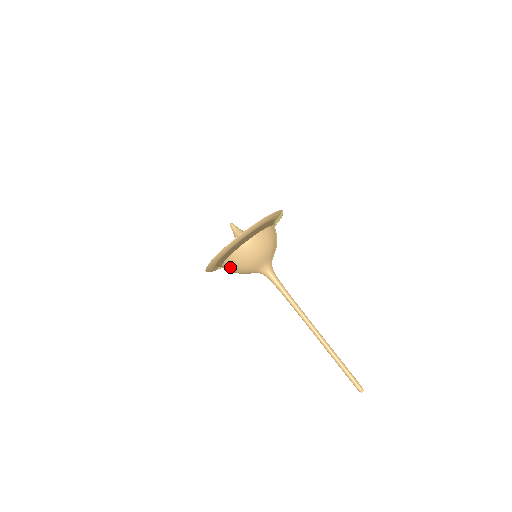
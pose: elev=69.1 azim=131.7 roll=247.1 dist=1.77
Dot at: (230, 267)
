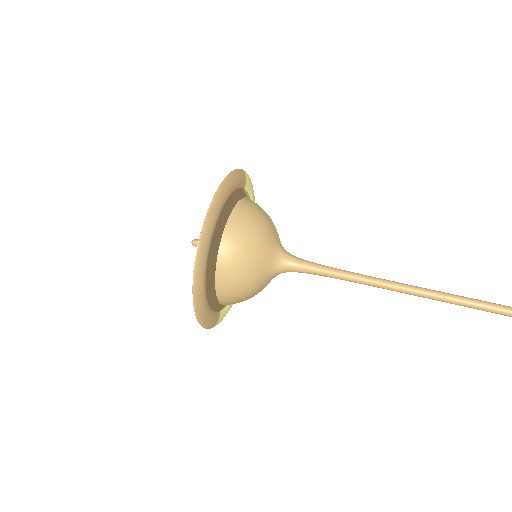
Dot at: (230, 293)
